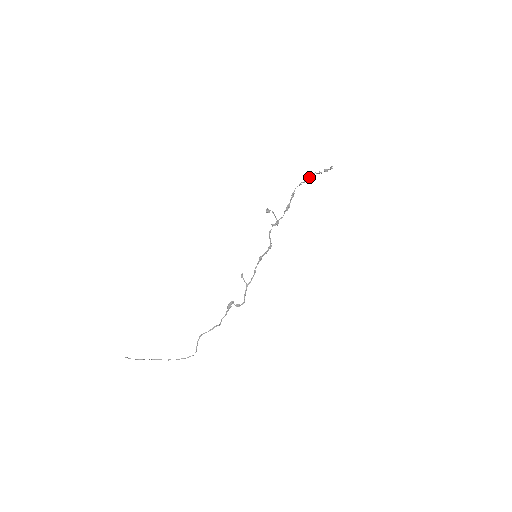
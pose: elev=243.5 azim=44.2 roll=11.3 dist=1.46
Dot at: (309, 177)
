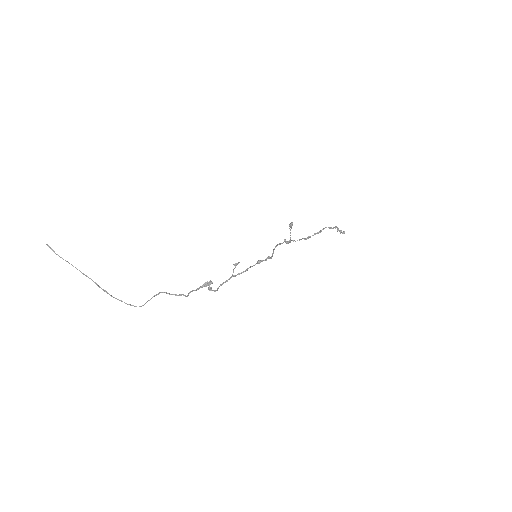
Dot at: (335, 227)
